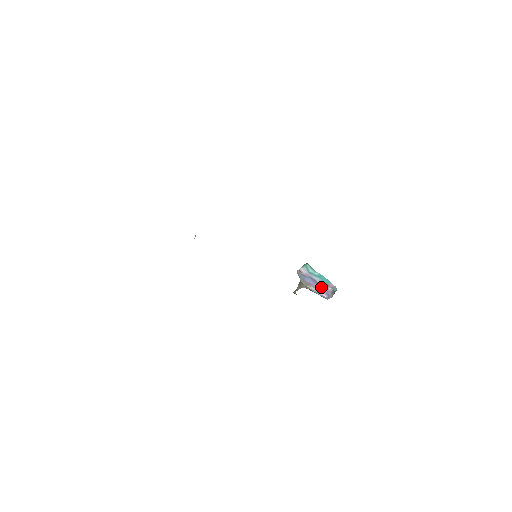
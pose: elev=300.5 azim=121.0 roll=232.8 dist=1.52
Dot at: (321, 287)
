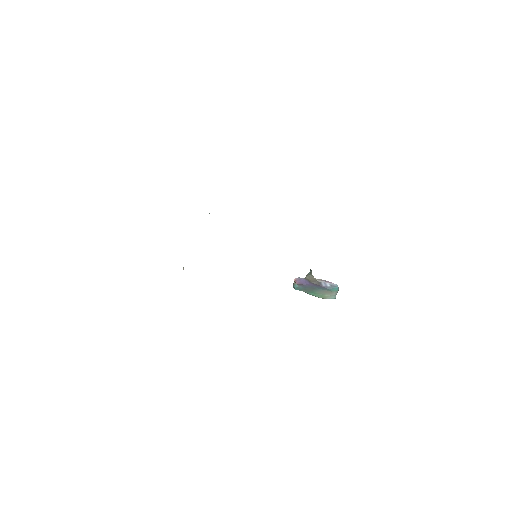
Dot at: occluded
